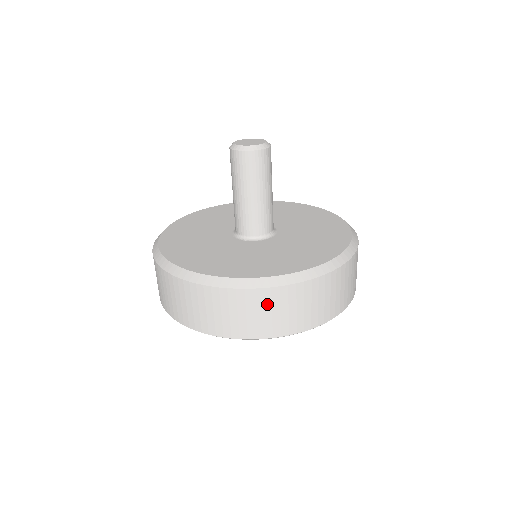
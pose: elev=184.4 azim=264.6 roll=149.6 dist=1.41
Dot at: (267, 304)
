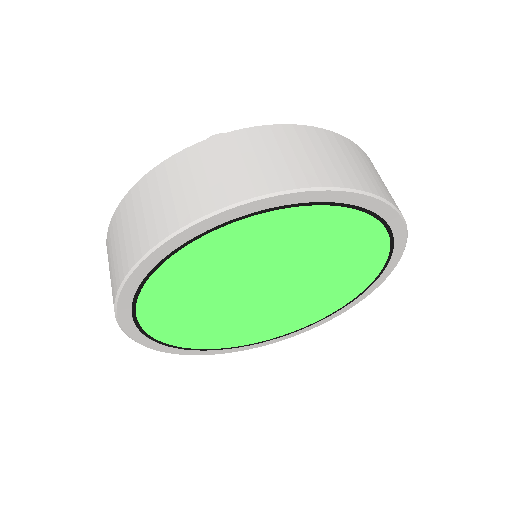
Dot at: (138, 205)
